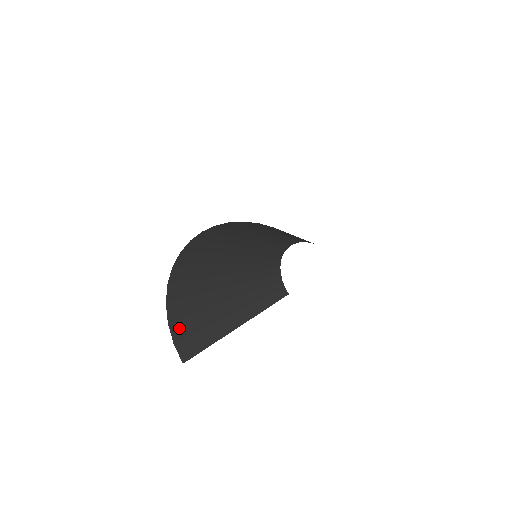
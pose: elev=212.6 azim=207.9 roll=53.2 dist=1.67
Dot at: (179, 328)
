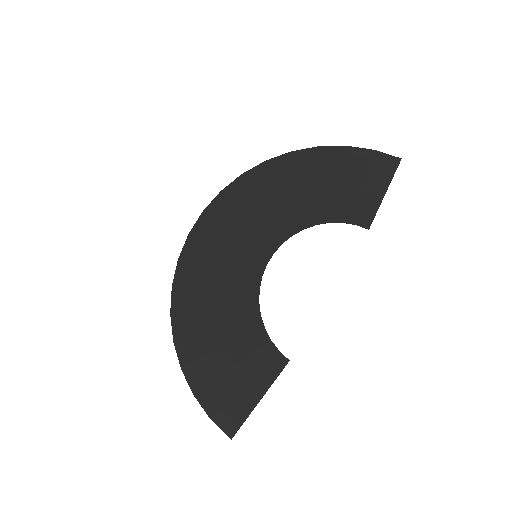
Dot at: (205, 402)
